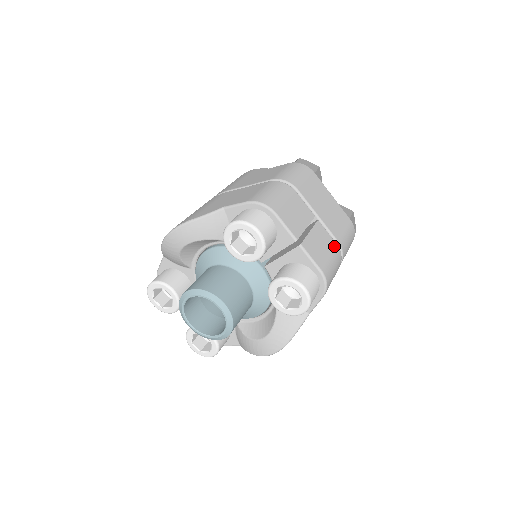
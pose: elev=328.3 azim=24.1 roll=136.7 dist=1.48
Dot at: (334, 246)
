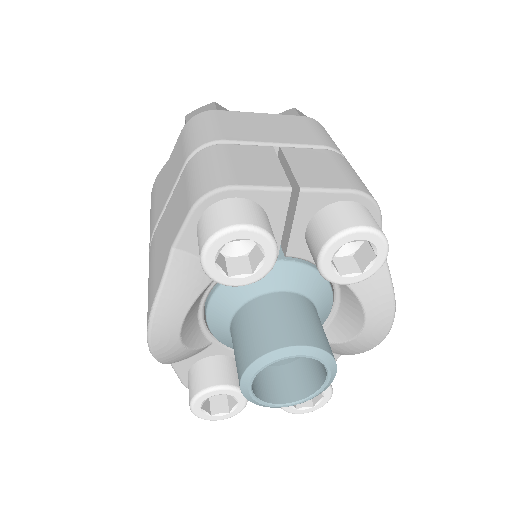
Dot at: (326, 154)
